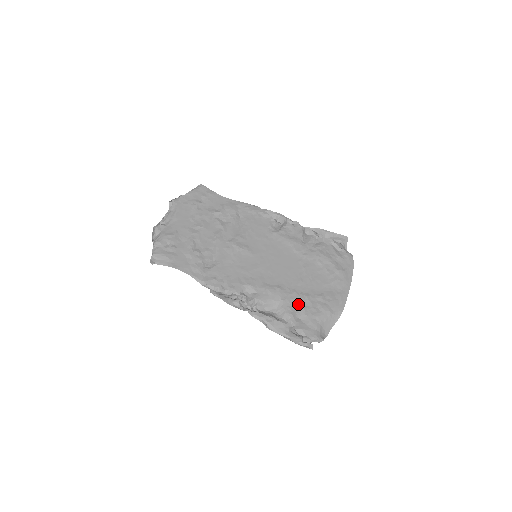
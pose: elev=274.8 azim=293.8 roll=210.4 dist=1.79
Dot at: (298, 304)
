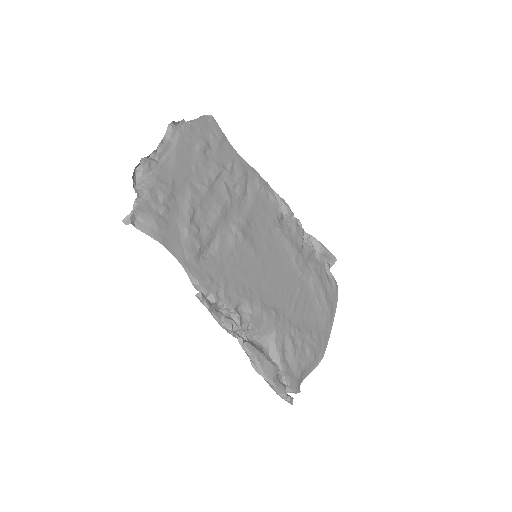
Dot at: (290, 340)
